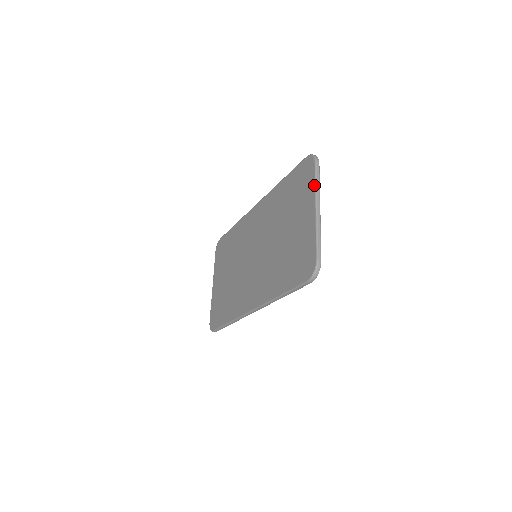
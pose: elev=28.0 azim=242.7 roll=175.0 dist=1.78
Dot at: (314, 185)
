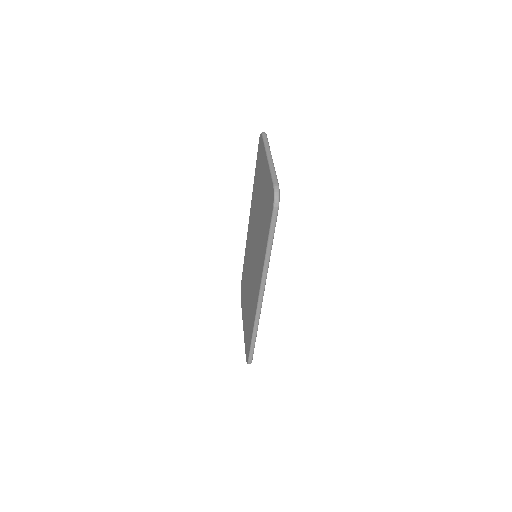
Dot at: (264, 147)
